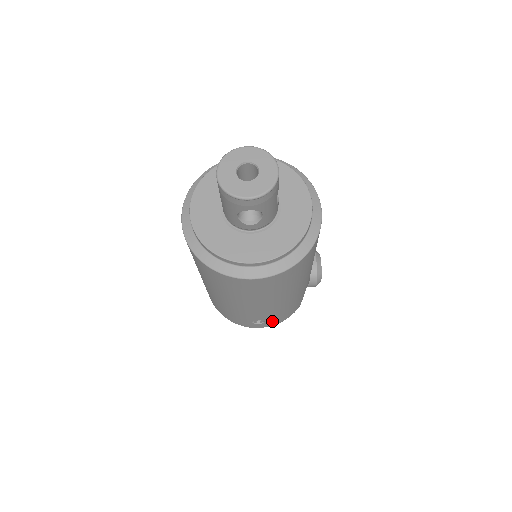
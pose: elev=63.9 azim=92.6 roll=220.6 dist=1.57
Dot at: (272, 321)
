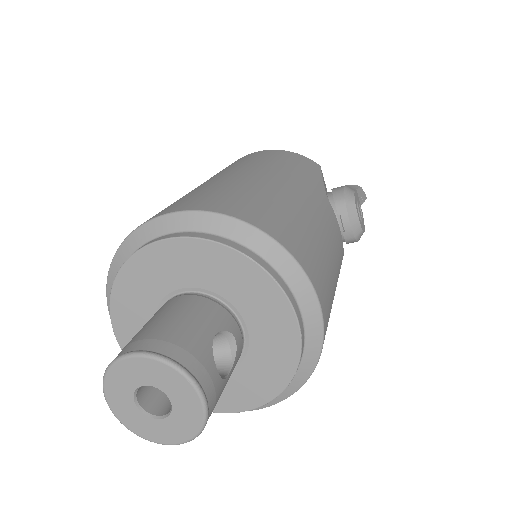
Dot at: occluded
